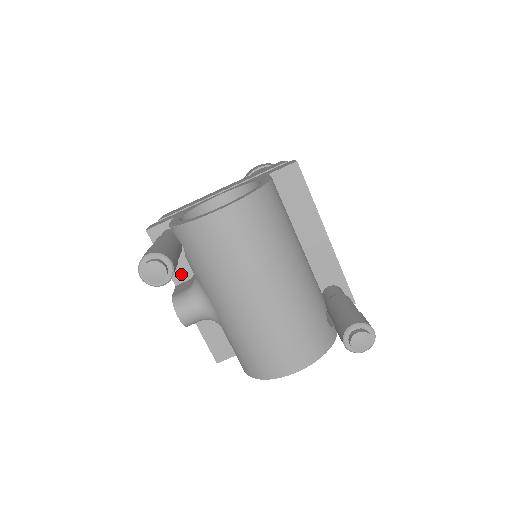
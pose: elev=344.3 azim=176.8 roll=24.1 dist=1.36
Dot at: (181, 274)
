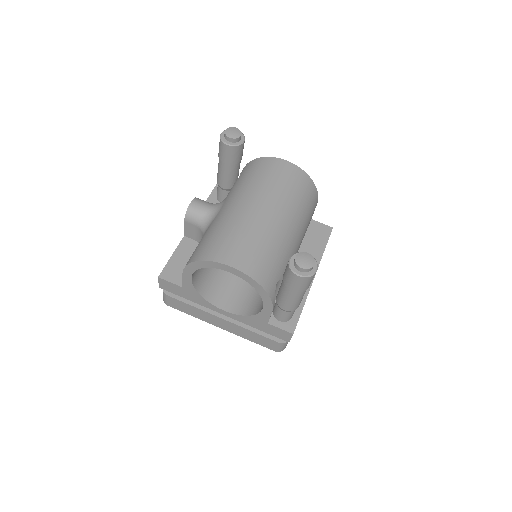
Dot at: occluded
